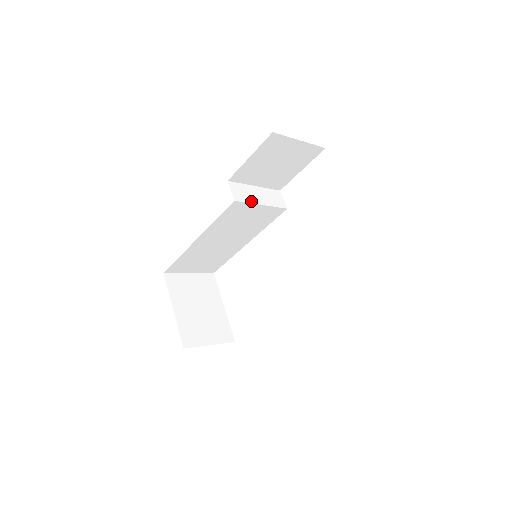
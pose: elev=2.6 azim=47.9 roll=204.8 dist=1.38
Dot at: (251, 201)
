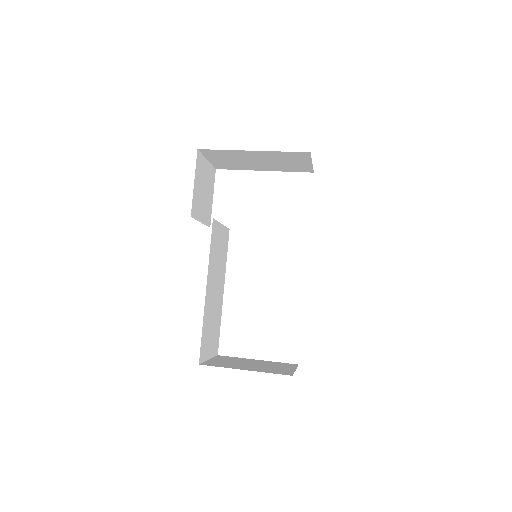
Dot at: occluded
